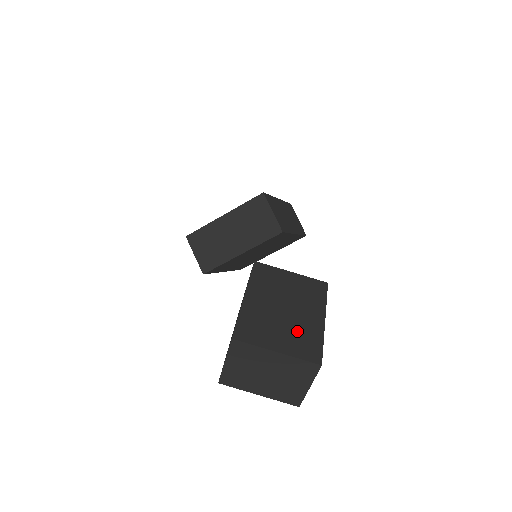
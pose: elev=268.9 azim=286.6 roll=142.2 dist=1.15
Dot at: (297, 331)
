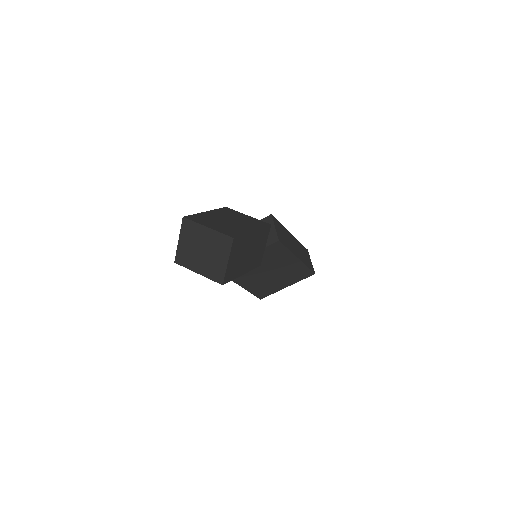
Dot at: (229, 227)
